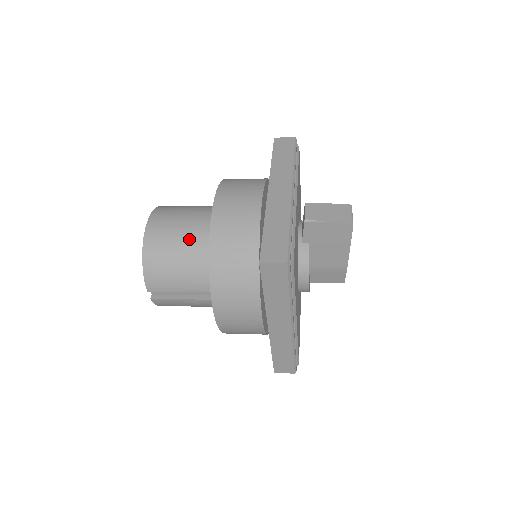
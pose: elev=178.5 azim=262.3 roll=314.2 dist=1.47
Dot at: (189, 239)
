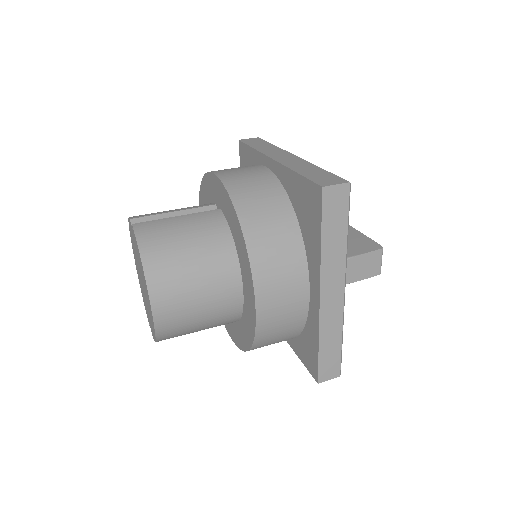
Dot at: (212, 319)
